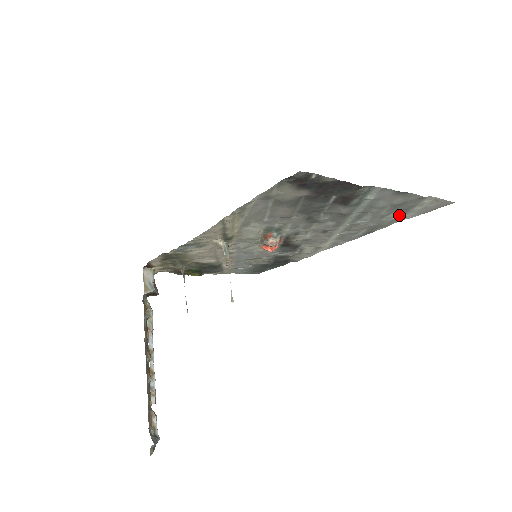
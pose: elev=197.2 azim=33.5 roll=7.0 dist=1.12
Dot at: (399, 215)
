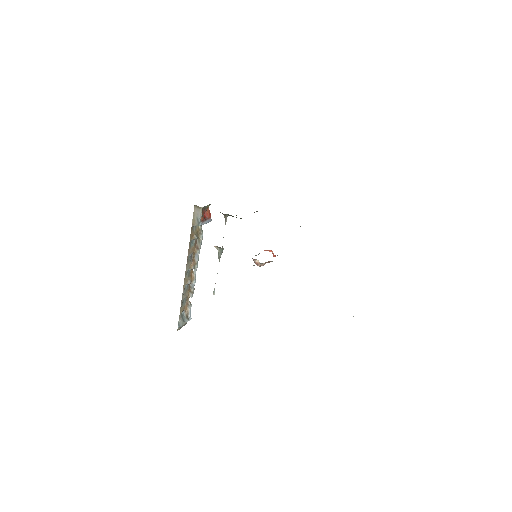
Dot at: occluded
